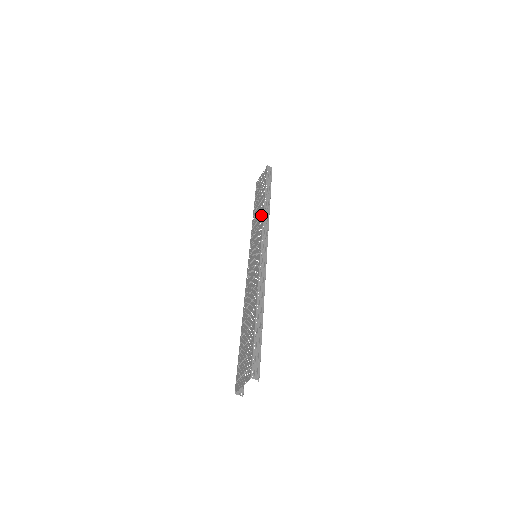
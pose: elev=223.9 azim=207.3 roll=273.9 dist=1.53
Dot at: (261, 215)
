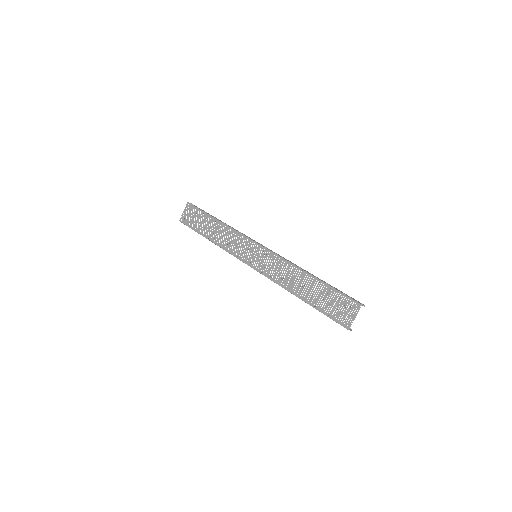
Dot at: (228, 231)
